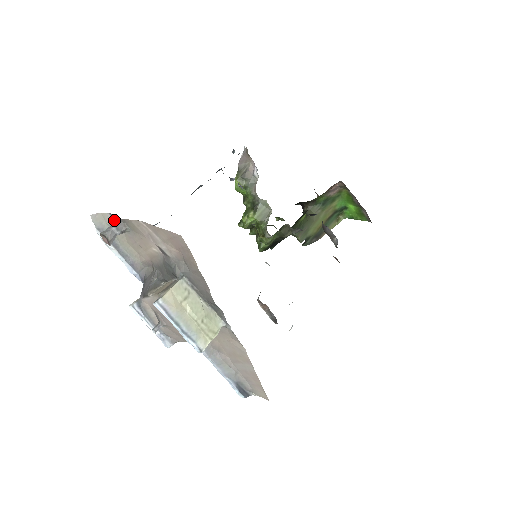
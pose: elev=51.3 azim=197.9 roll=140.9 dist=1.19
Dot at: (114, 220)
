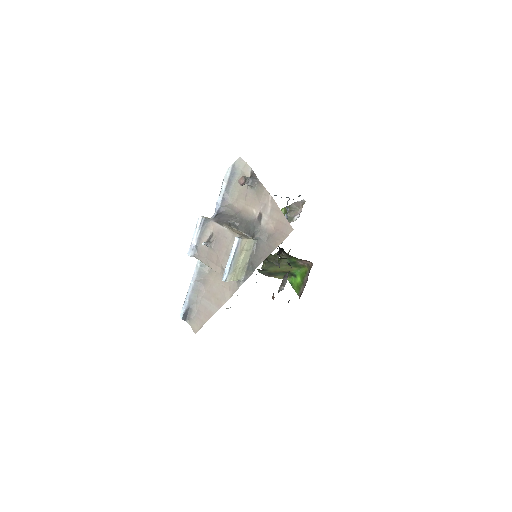
Dot at: (252, 176)
